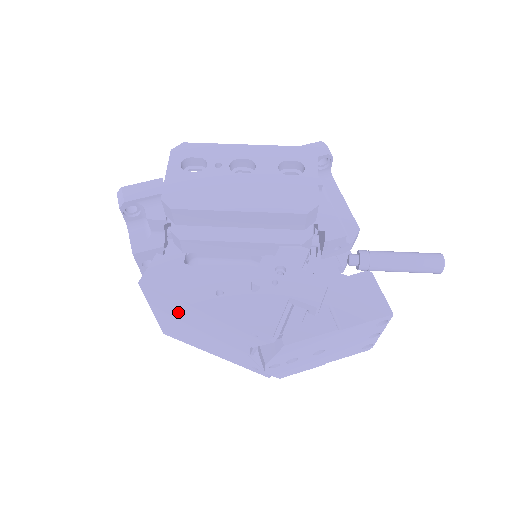
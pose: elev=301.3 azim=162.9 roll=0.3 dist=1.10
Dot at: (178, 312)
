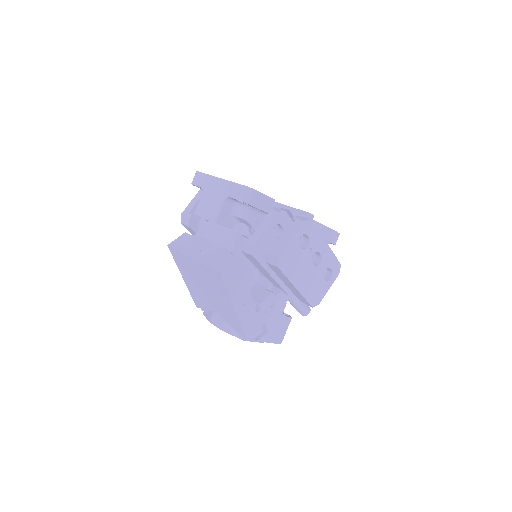
Dot at: (212, 284)
